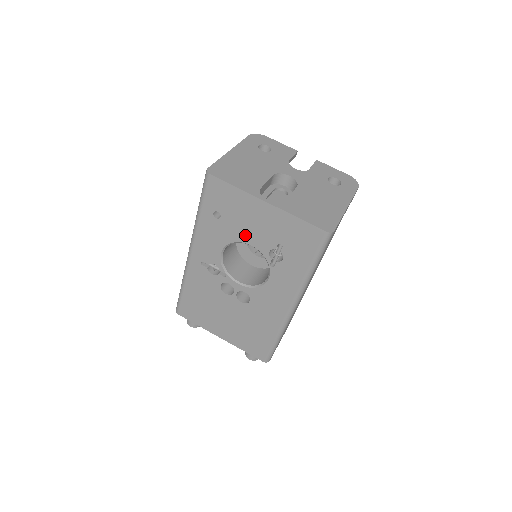
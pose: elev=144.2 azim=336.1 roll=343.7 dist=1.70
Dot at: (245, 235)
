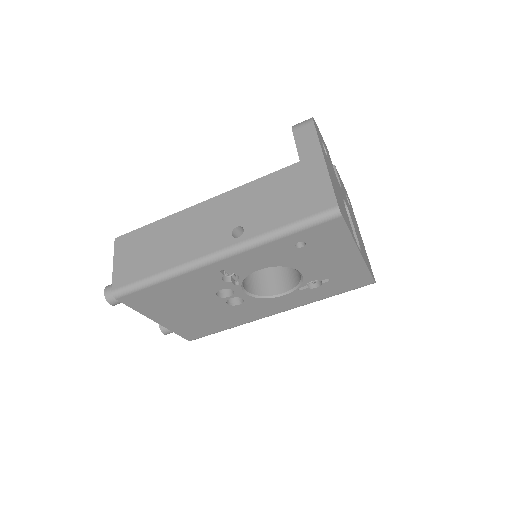
Dot at: (307, 266)
